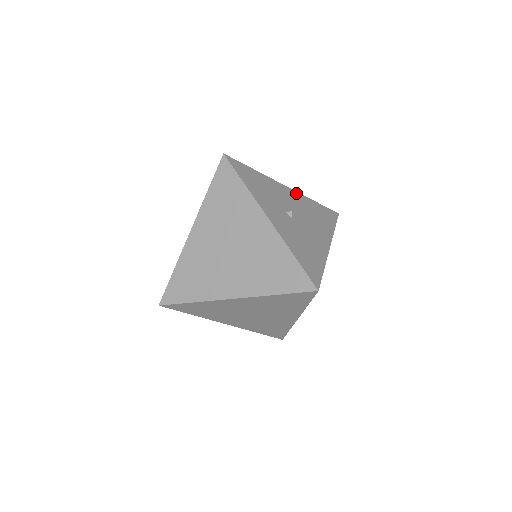
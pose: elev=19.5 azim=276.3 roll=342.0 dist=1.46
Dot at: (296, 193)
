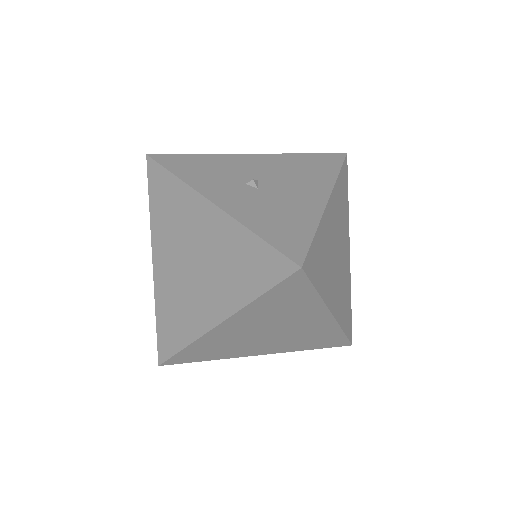
Dot at: (268, 156)
